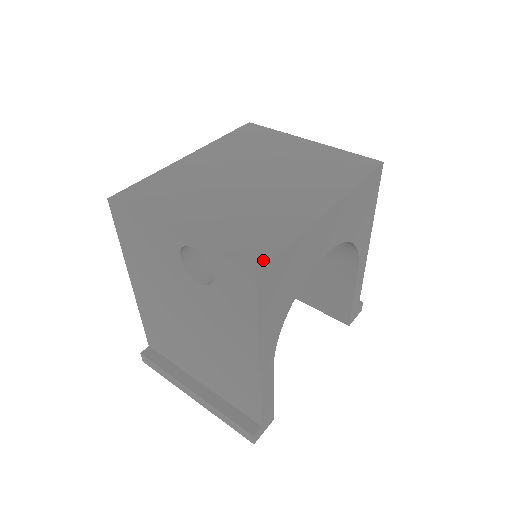
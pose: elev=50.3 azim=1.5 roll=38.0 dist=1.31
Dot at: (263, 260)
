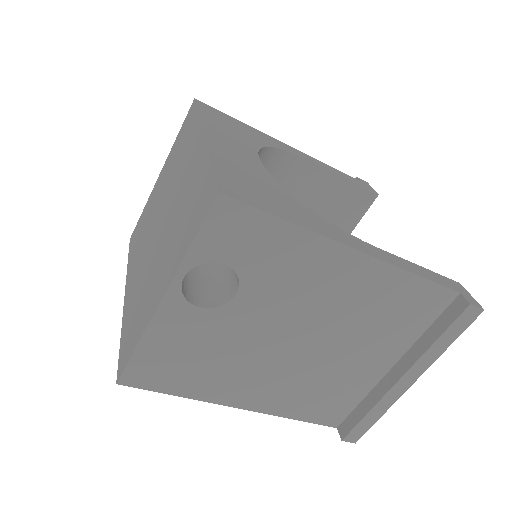
Dot at: (212, 189)
